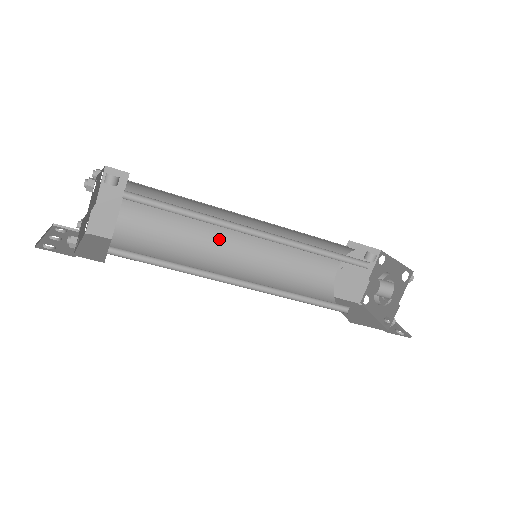
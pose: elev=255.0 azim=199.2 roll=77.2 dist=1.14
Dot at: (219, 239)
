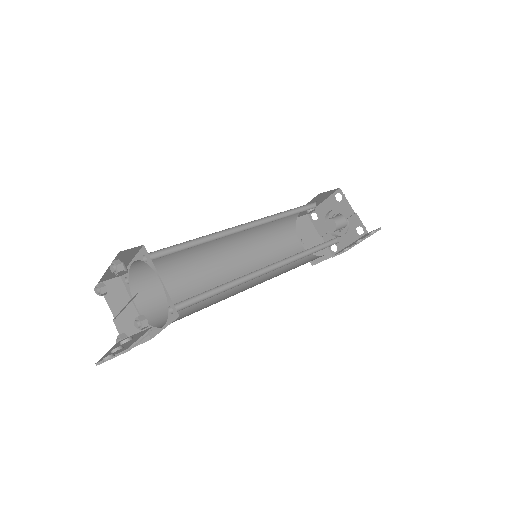
Dot at: (220, 278)
